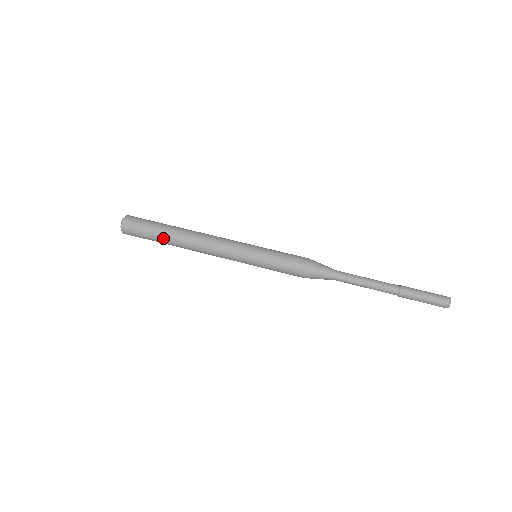
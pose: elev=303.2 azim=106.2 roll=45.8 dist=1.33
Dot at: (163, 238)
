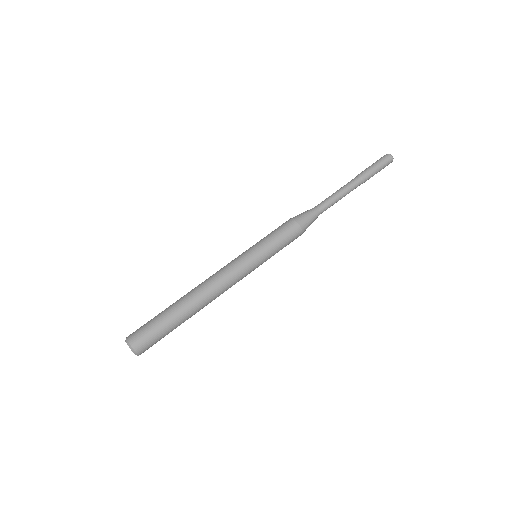
Dot at: (180, 321)
